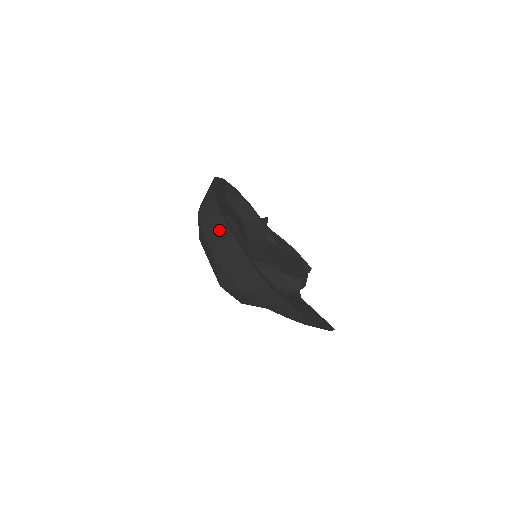
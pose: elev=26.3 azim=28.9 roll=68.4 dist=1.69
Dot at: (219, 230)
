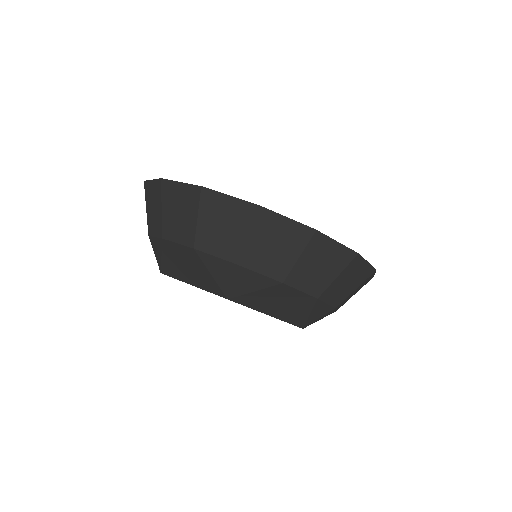
Dot at: (330, 264)
